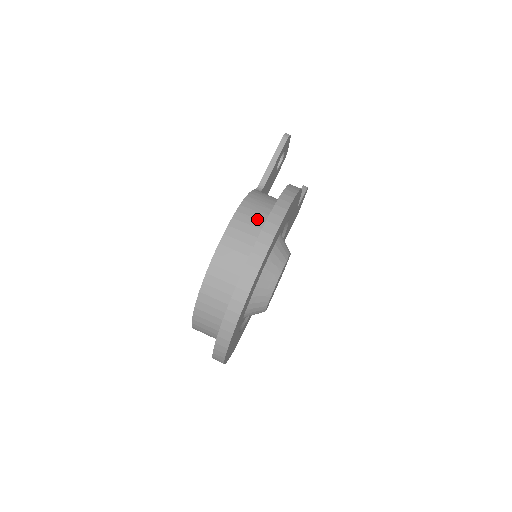
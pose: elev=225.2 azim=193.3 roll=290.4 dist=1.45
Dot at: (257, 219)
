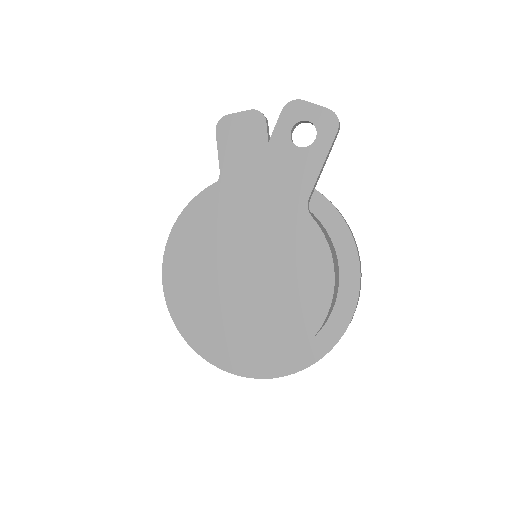
Dot at: occluded
